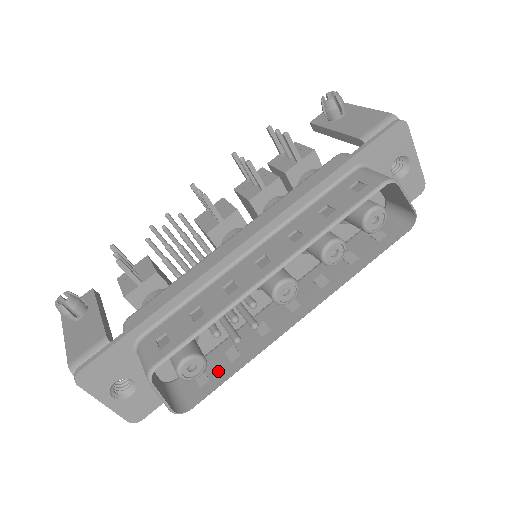
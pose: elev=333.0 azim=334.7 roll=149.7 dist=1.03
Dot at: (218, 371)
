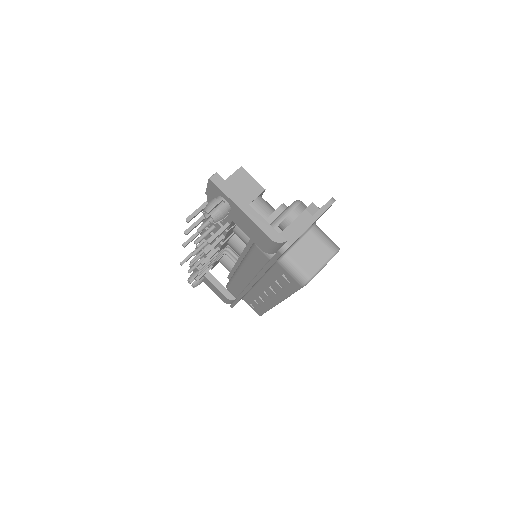
Dot at: occluded
